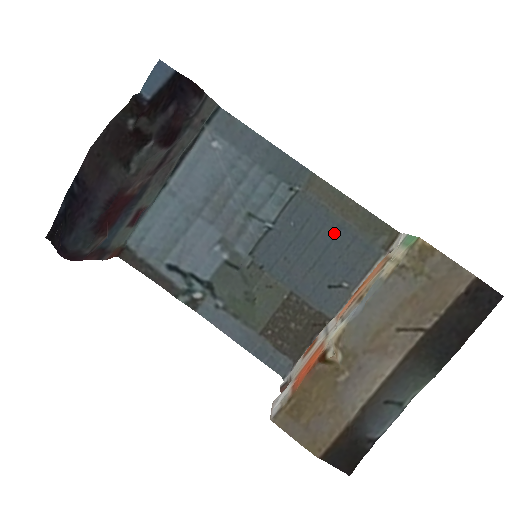
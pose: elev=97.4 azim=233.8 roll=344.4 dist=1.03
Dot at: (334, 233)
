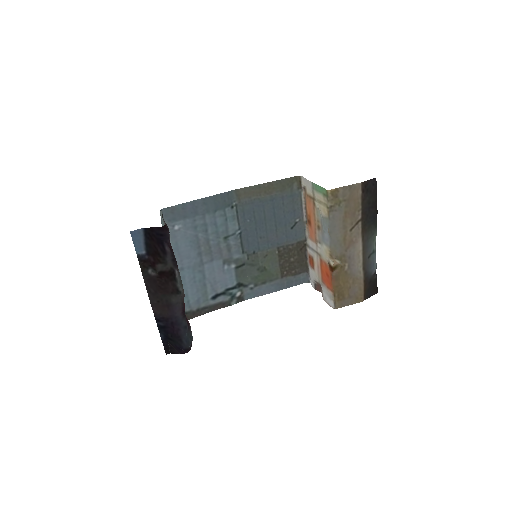
Dot at: (271, 205)
